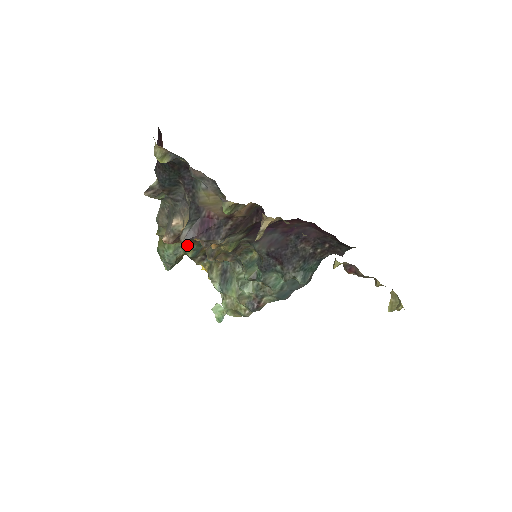
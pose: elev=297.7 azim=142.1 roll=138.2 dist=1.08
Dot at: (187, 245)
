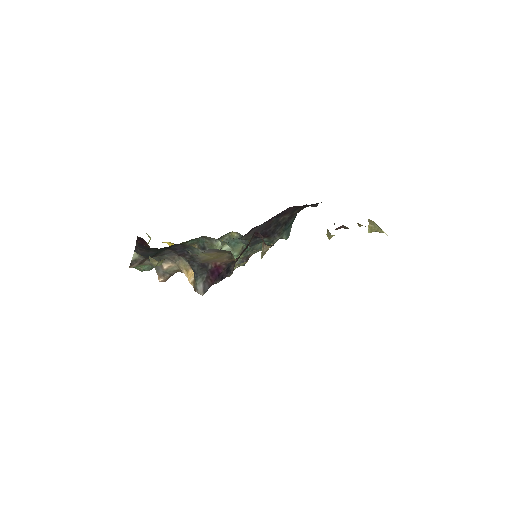
Dot at: occluded
